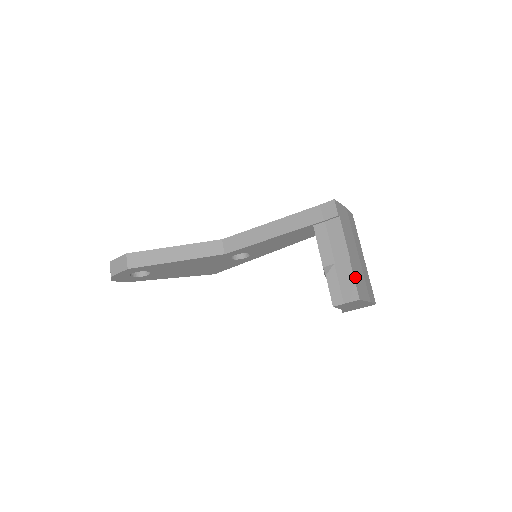
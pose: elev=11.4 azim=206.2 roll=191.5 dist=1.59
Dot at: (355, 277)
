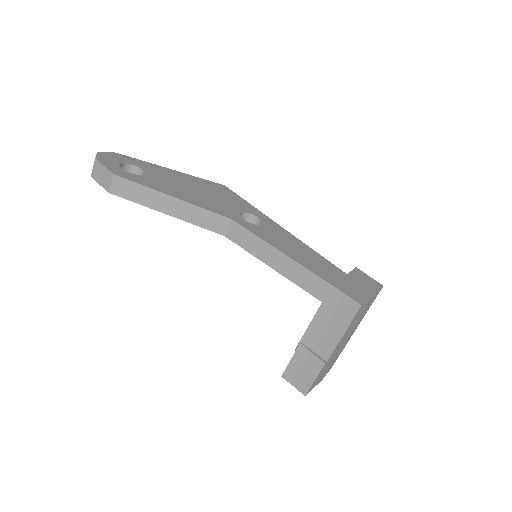
Dot at: (318, 376)
